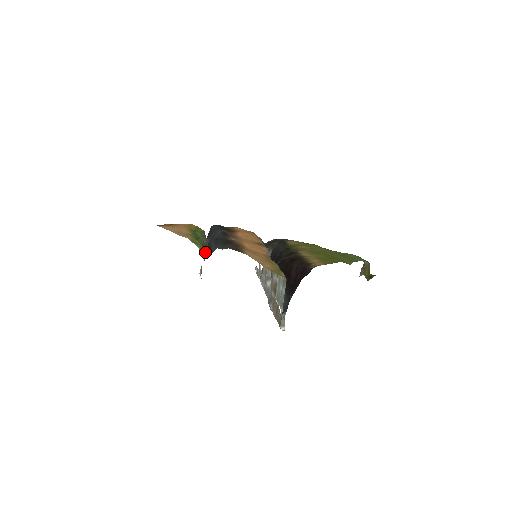
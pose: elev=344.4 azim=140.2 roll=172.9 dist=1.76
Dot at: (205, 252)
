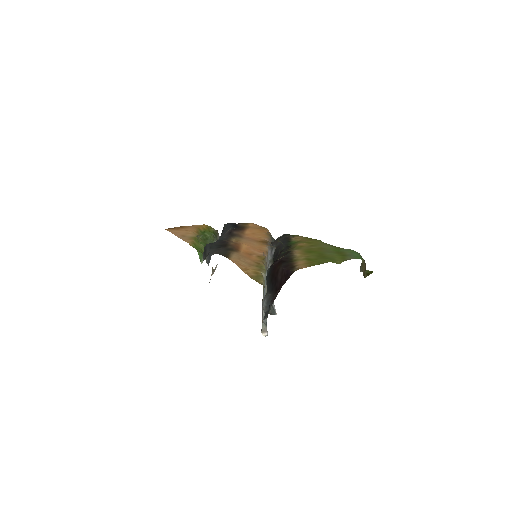
Dot at: occluded
